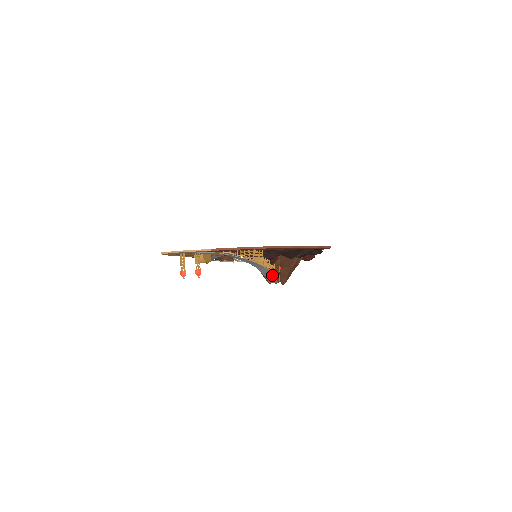
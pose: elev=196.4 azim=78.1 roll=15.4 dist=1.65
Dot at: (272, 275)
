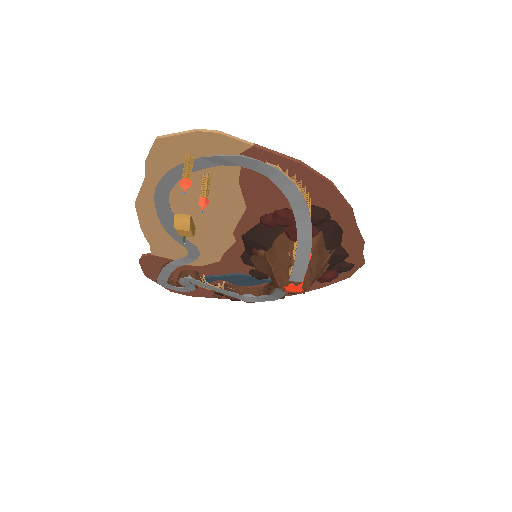
Dot at: (309, 252)
